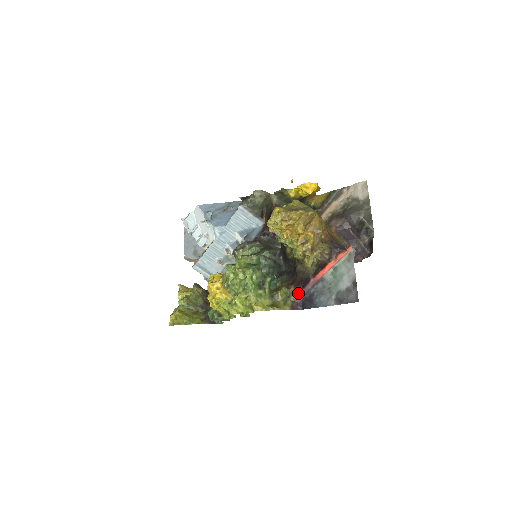
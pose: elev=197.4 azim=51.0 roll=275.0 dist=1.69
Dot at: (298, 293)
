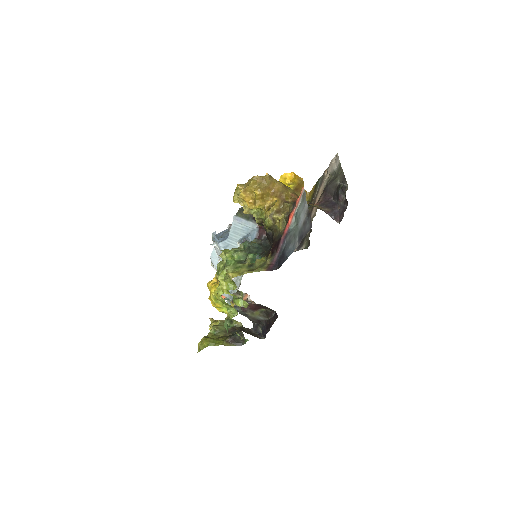
Dot at: (274, 255)
